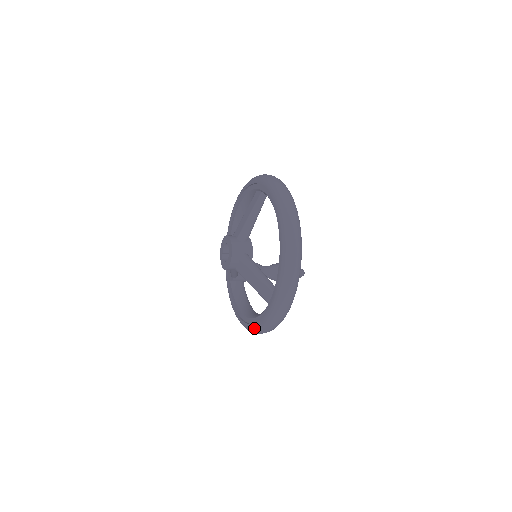
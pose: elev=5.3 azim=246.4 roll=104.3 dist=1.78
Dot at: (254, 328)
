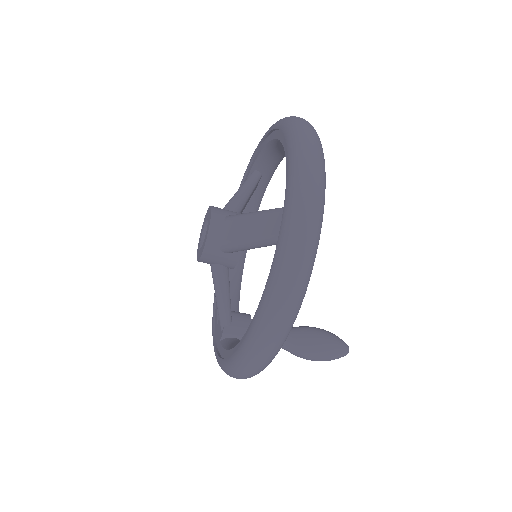
Dot at: (261, 312)
